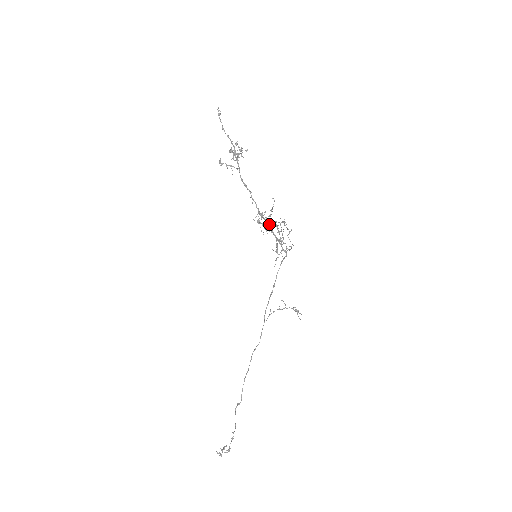
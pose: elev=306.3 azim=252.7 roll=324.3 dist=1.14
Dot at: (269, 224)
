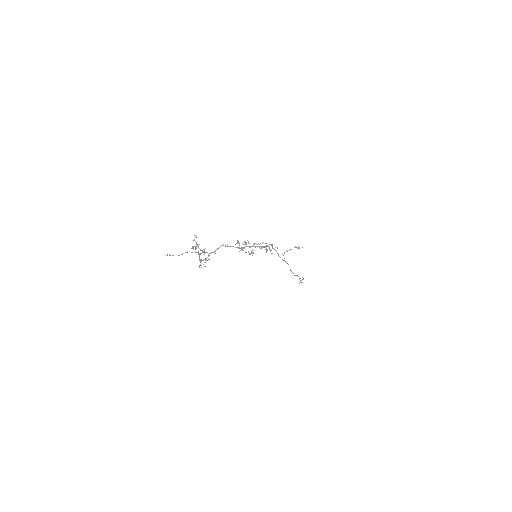
Dot at: occluded
